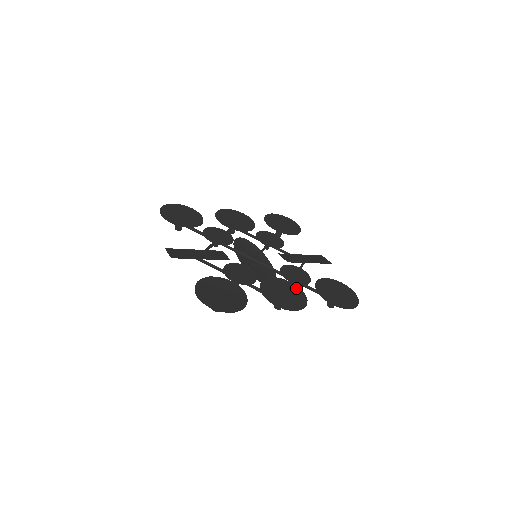
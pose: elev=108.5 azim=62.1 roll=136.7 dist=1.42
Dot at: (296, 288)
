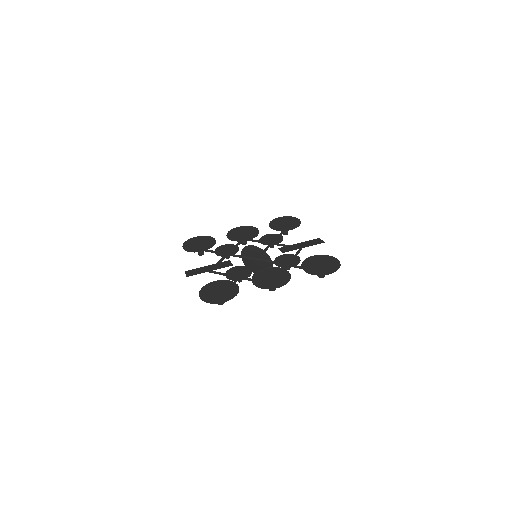
Dot at: (283, 271)
